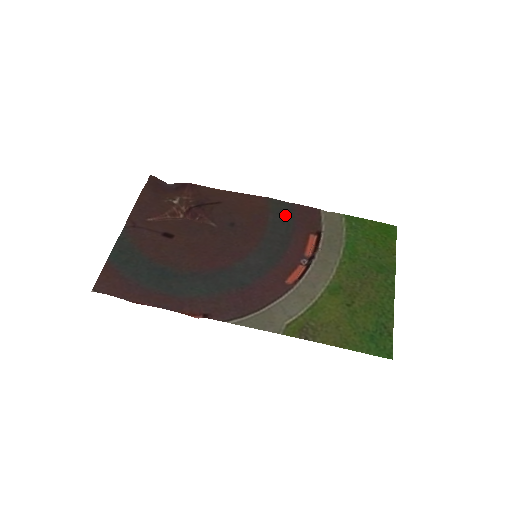
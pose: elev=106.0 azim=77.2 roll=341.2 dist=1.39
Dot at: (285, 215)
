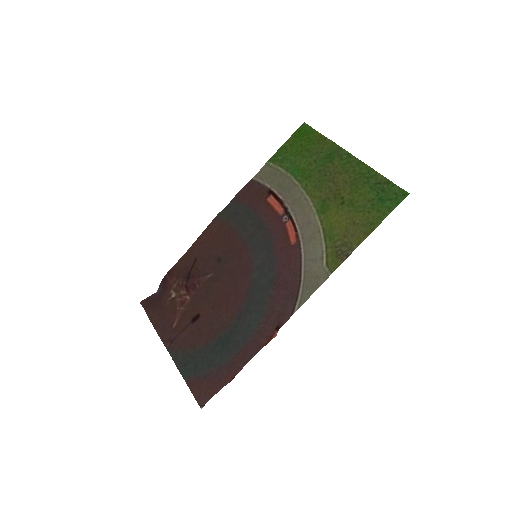
Dot at: (238, 211)
